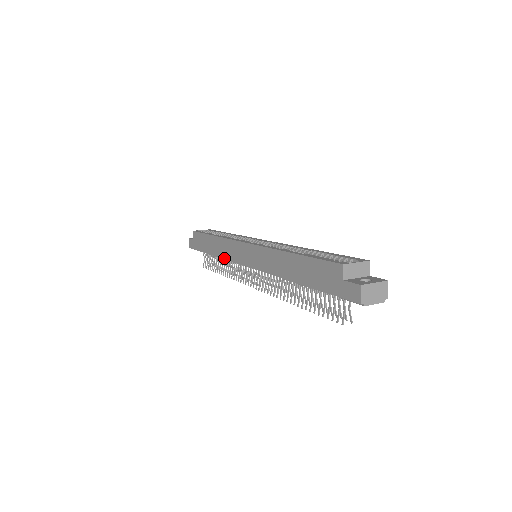
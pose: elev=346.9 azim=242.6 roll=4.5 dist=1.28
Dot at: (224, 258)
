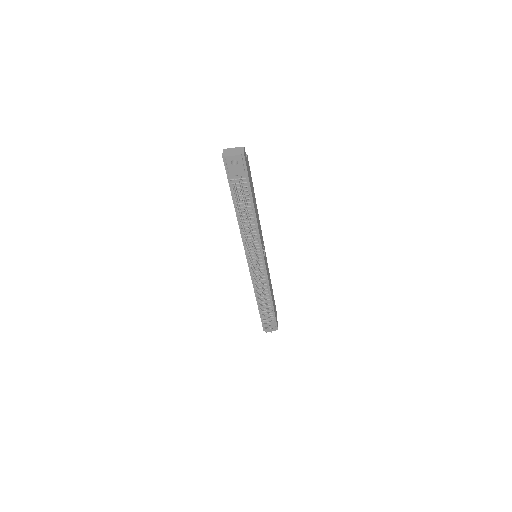
Dot at: (253, 285)
